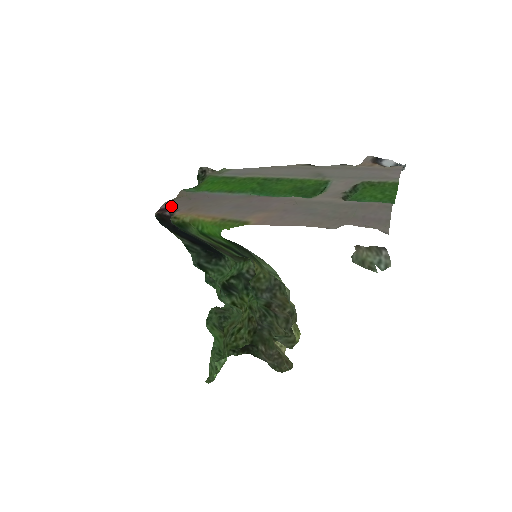
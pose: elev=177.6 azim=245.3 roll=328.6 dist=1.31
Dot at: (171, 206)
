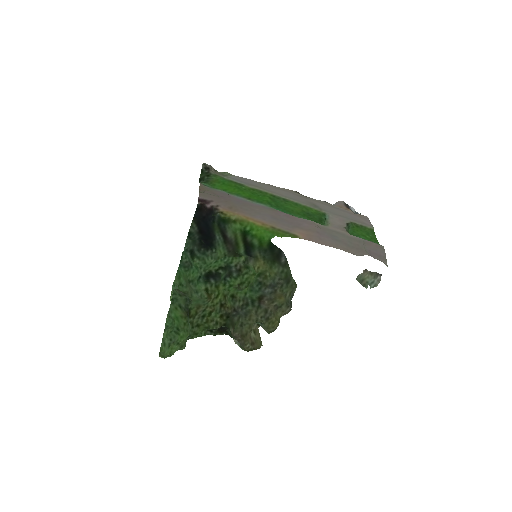
Dot at: (207, 199)
